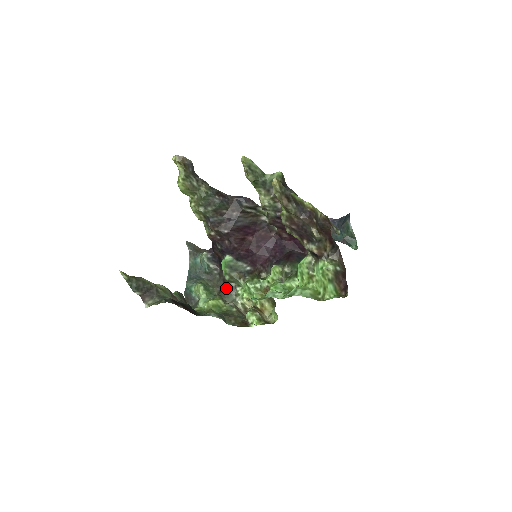
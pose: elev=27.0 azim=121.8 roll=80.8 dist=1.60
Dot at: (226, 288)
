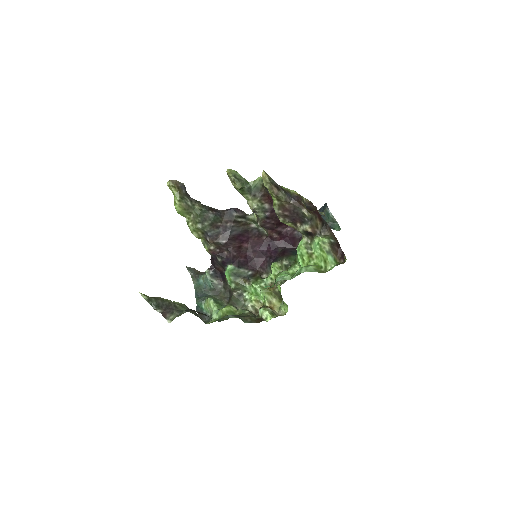
Dot at: (234, 296)
